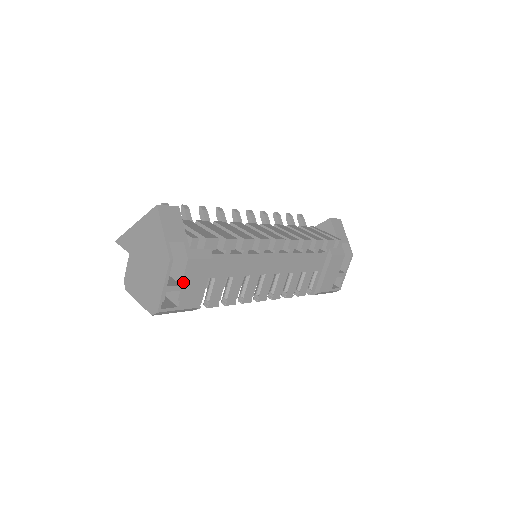
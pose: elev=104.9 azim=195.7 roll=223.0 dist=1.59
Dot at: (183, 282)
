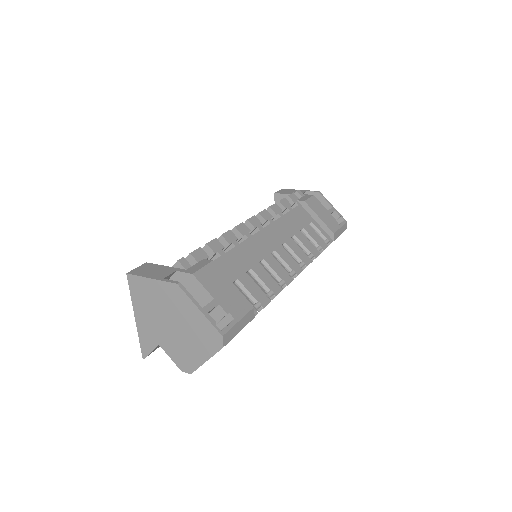
Dot at: (212, 296)
